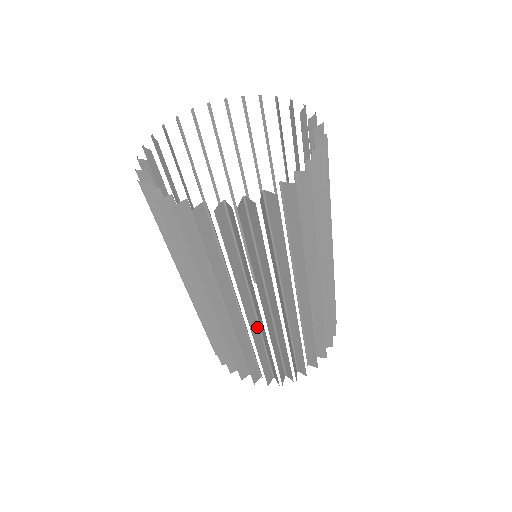
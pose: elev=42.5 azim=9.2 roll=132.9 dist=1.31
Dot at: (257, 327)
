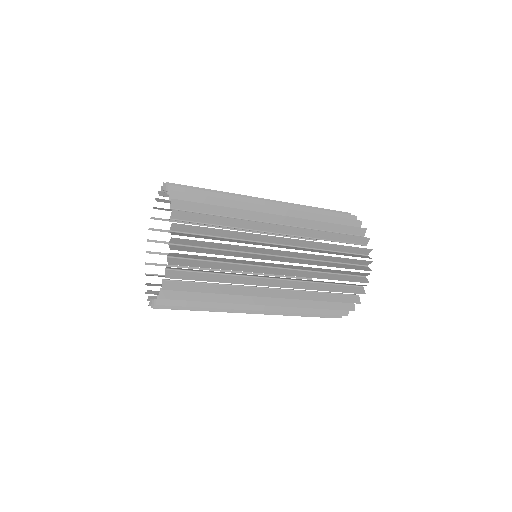
Dot at: occluded
